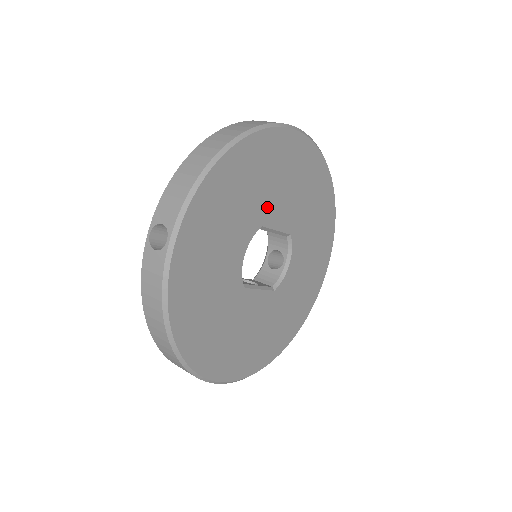
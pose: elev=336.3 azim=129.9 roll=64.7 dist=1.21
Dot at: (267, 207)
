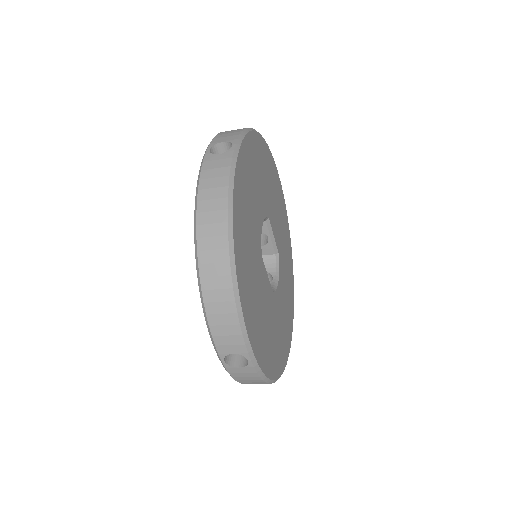
Dot at: (270, 207)
